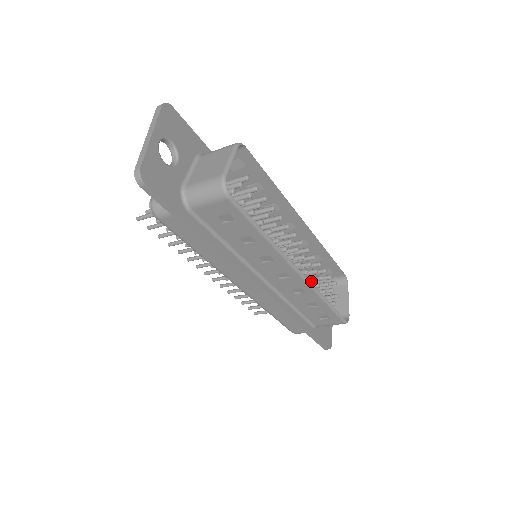
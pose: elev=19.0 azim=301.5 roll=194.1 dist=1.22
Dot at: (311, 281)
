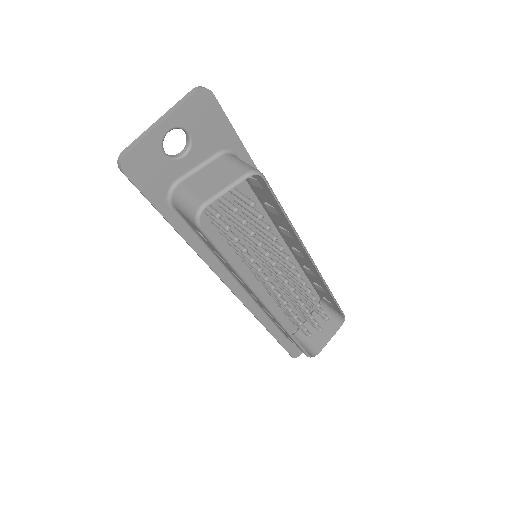
Dot at: (298, 306)
